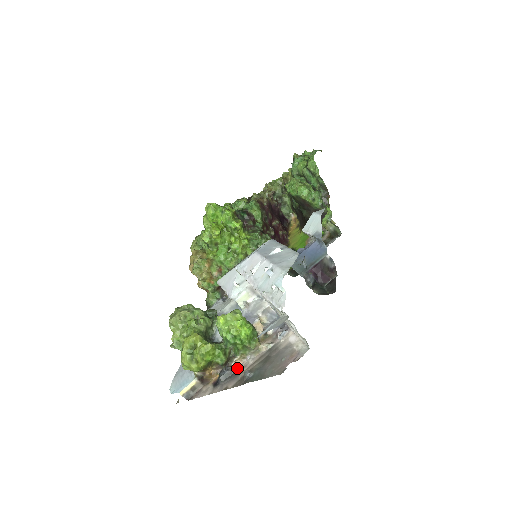
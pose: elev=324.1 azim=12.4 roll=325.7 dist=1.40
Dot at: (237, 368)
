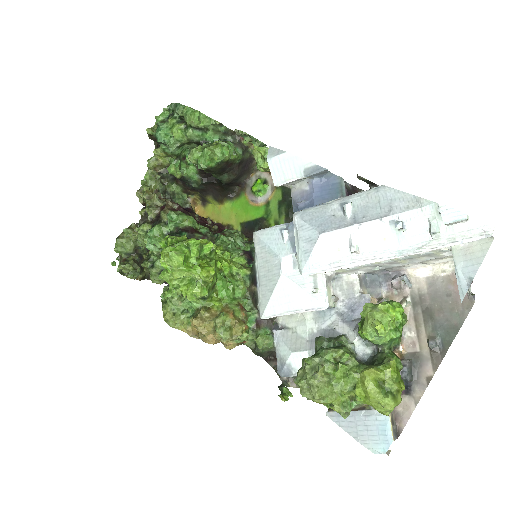
Dot at: (407, 354)
